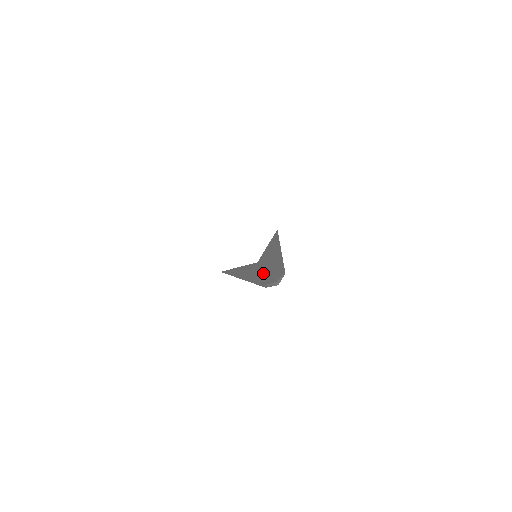
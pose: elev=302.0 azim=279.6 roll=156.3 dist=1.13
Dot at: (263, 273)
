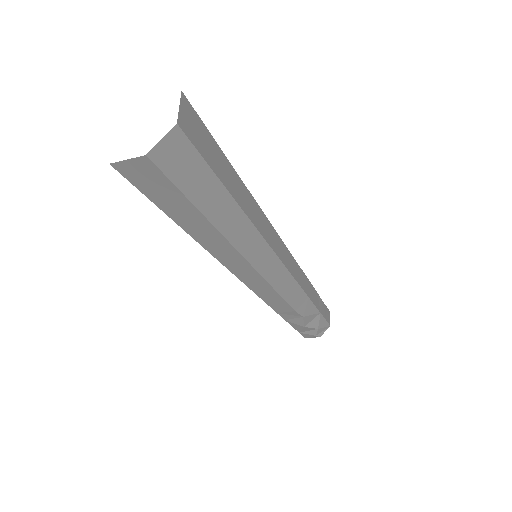
Dot at: (221, 238)
